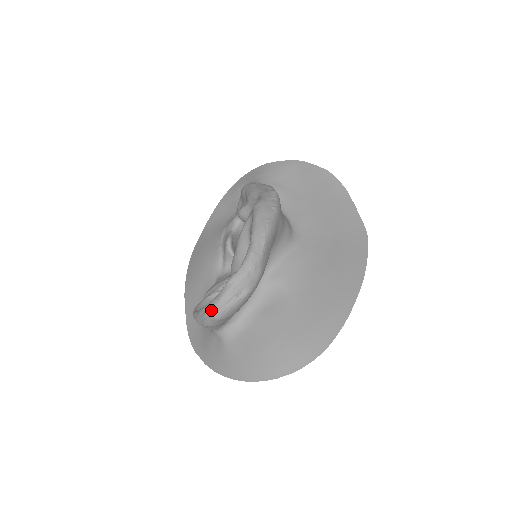
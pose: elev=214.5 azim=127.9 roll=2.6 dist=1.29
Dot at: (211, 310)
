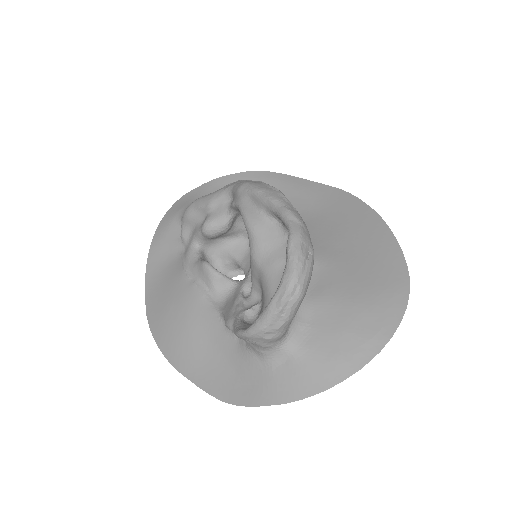
Dot at: (290, 288)
